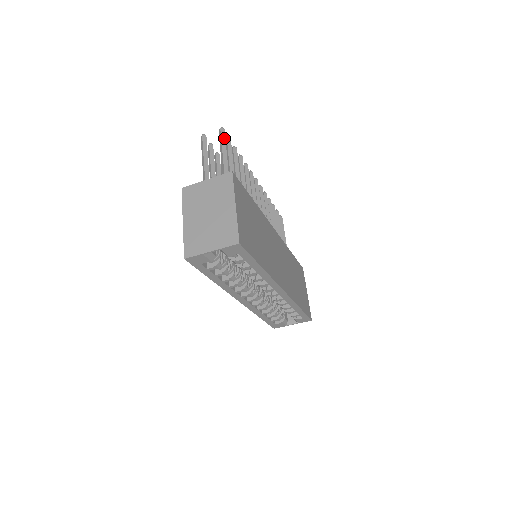
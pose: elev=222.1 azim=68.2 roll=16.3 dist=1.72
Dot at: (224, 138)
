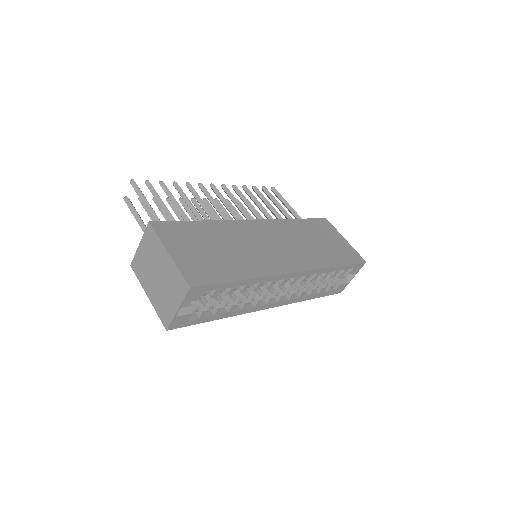
Dot at: (138, 188)
